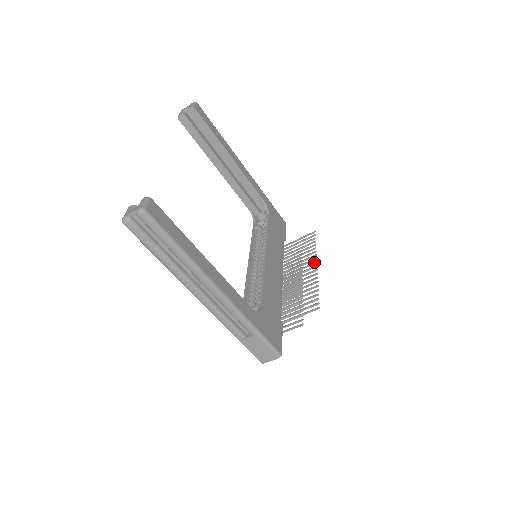
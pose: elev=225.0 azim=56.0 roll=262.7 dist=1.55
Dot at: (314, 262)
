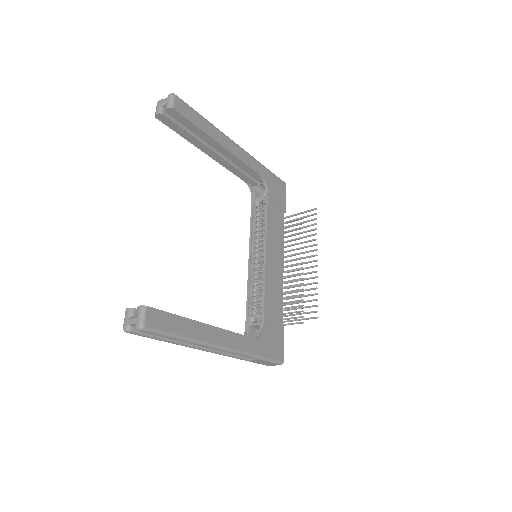
Dot at: (314, 255)
